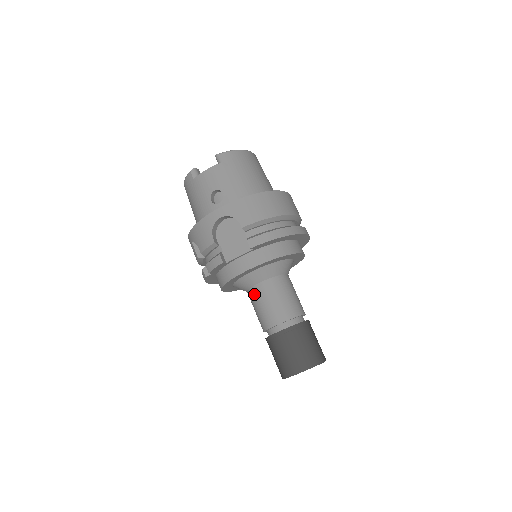
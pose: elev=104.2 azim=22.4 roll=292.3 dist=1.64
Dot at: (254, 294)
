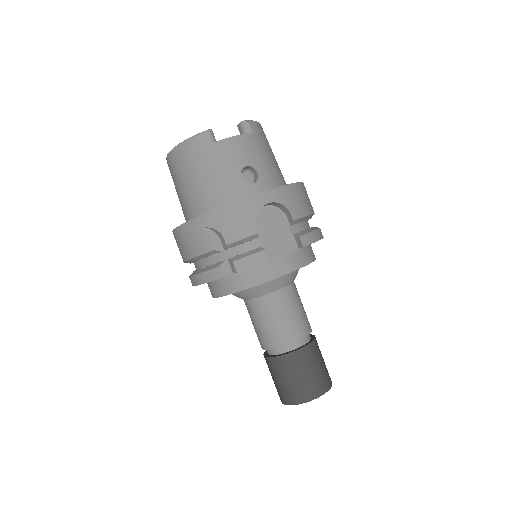
Dot at: (270, 303)
